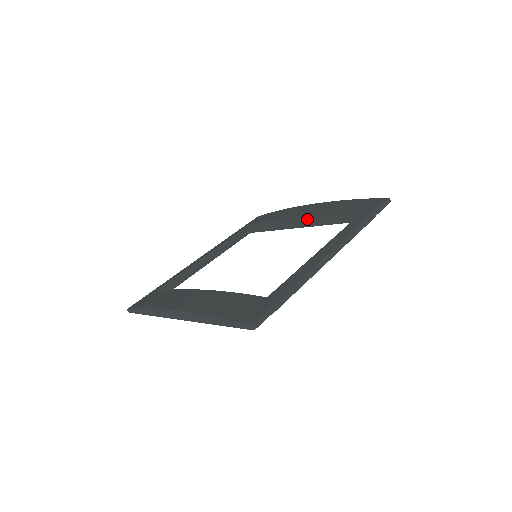
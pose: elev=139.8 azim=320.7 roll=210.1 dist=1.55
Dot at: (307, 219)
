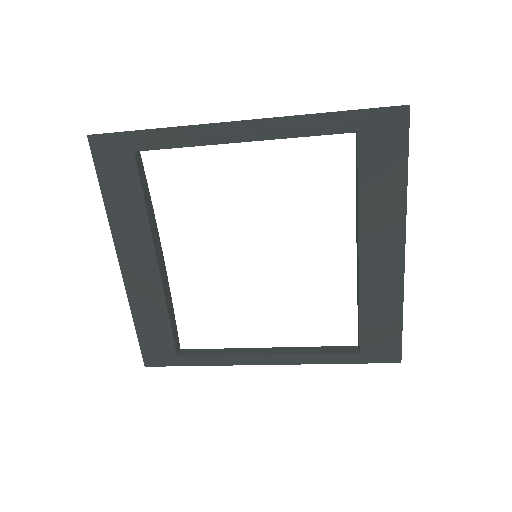
Dot at: (357, 231)
